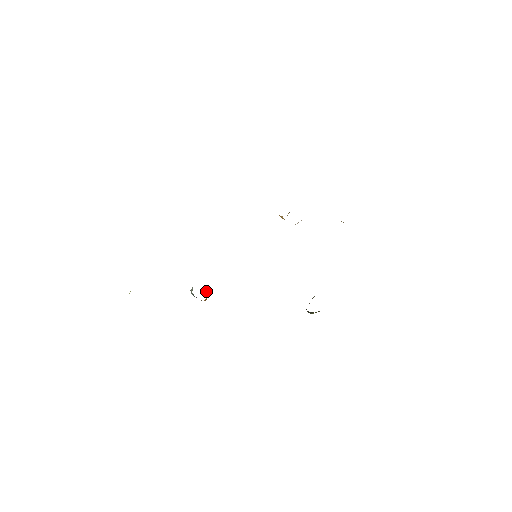
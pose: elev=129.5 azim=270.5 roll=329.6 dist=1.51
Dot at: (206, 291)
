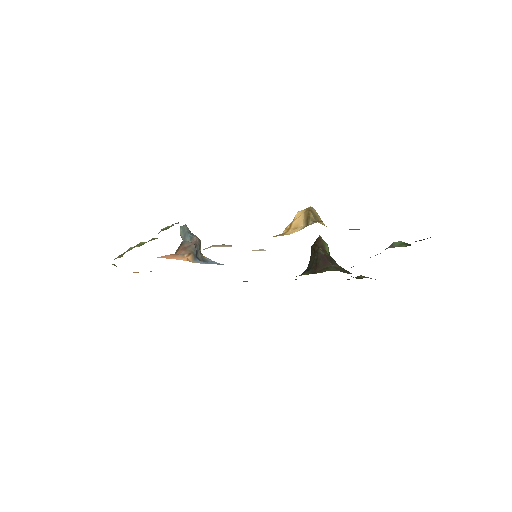
Dot at: (199, 245)
